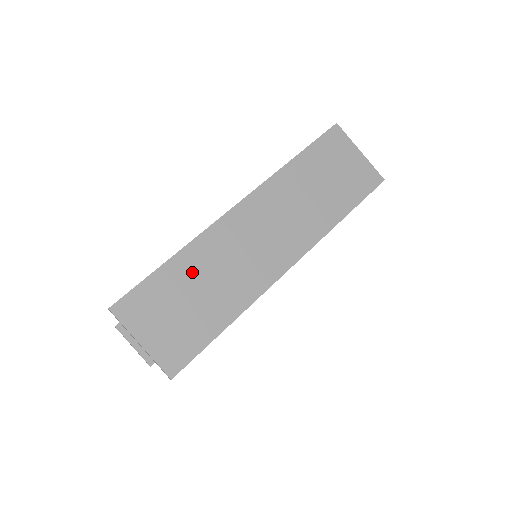
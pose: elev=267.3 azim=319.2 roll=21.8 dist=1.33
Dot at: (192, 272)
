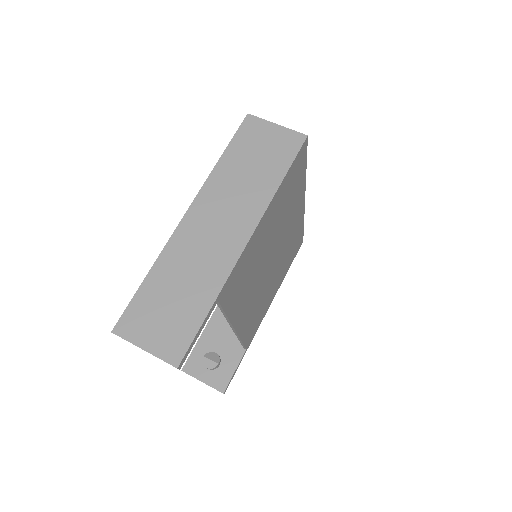
Dot at: (167, 279)
